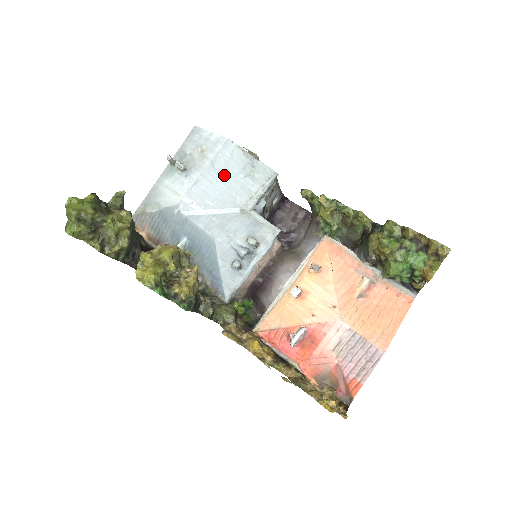
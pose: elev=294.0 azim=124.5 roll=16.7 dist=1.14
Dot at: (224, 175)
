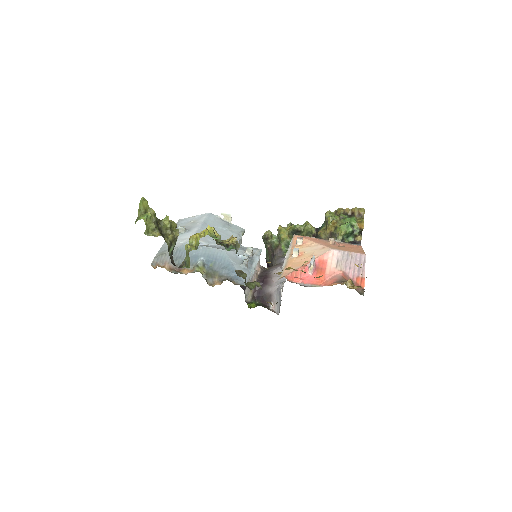
Dot at: occluded
